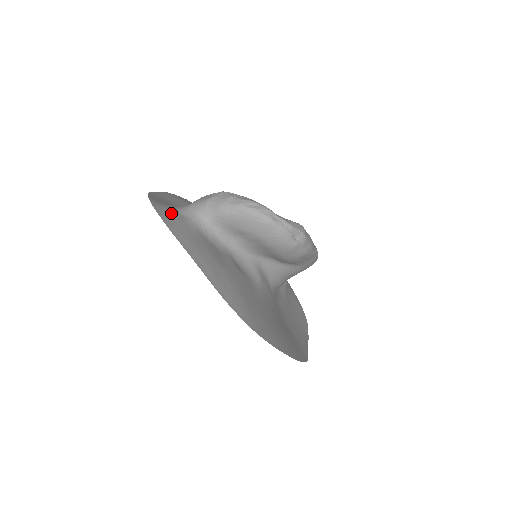
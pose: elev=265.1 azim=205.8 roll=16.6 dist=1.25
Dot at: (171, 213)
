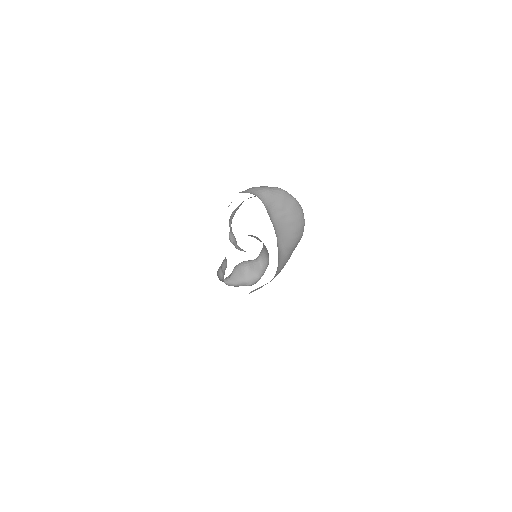
Dot at: occluded
